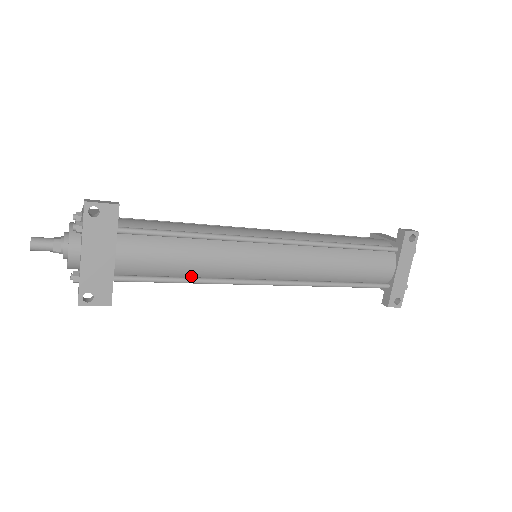
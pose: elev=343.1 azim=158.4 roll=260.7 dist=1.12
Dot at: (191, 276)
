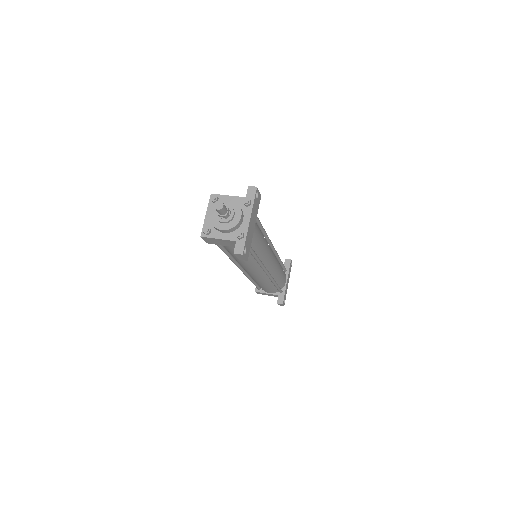
Dot at: occluded
